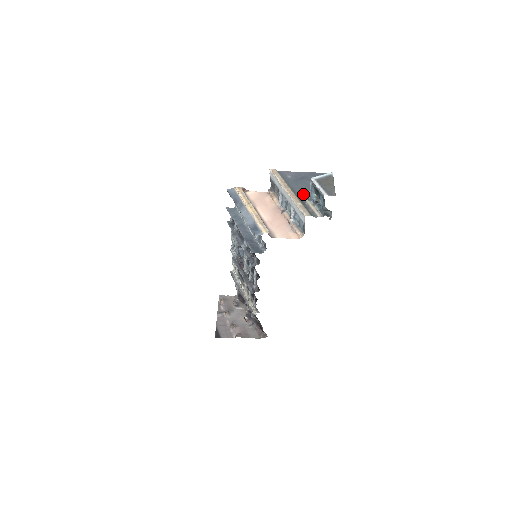
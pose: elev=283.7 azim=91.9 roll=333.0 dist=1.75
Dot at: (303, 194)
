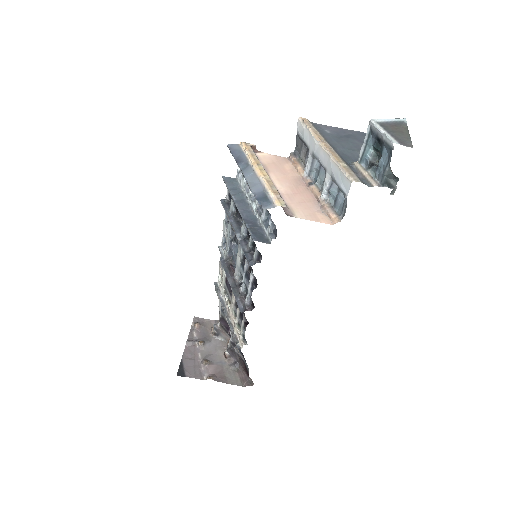
Dot at: (349, 154)
